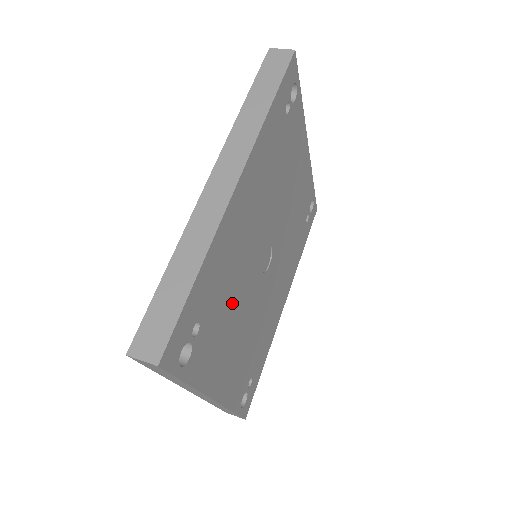
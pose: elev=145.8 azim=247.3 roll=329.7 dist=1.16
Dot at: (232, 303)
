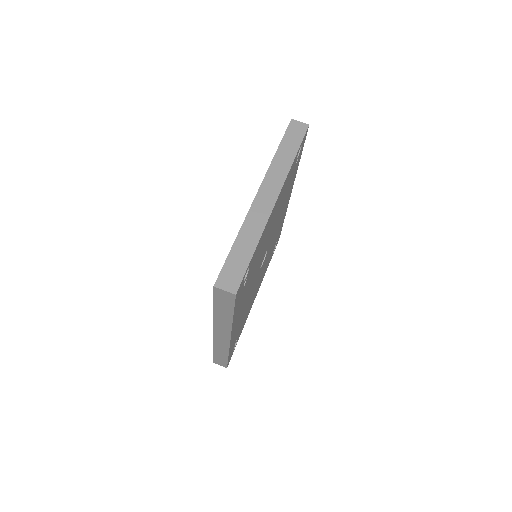
Dot at: (249, 304)
